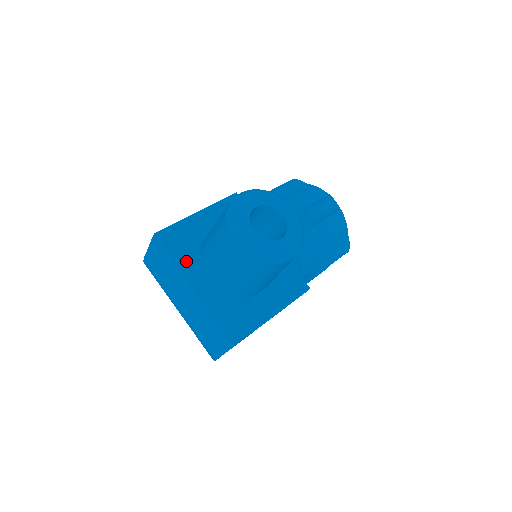
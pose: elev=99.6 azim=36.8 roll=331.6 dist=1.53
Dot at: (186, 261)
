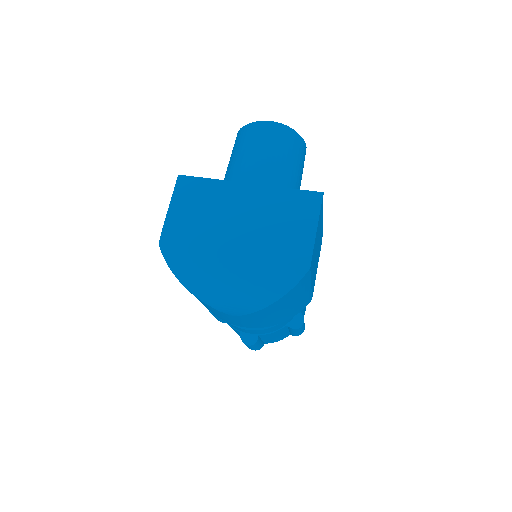
Dot at: occluded
